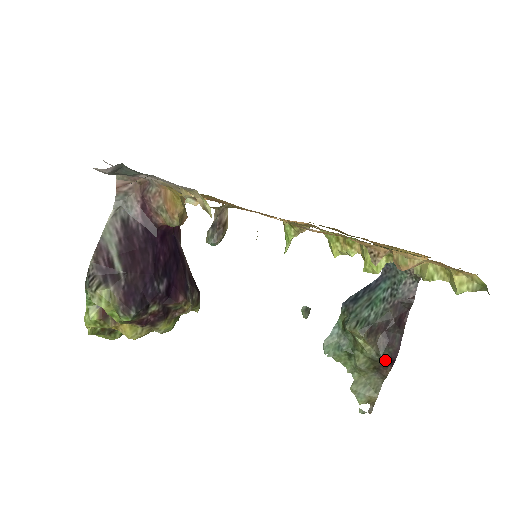
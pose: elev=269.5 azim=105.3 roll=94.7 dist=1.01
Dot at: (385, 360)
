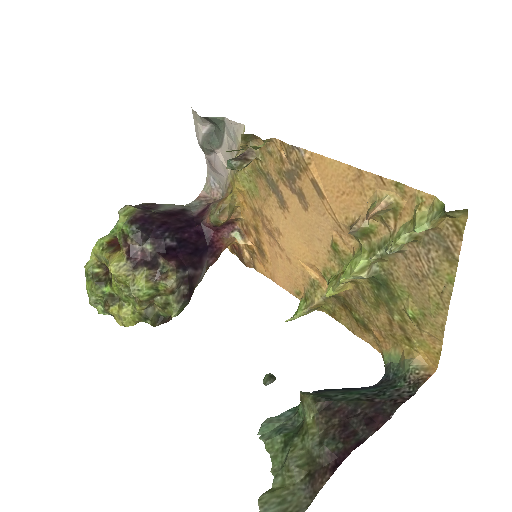
Dot at: (327, 459)
